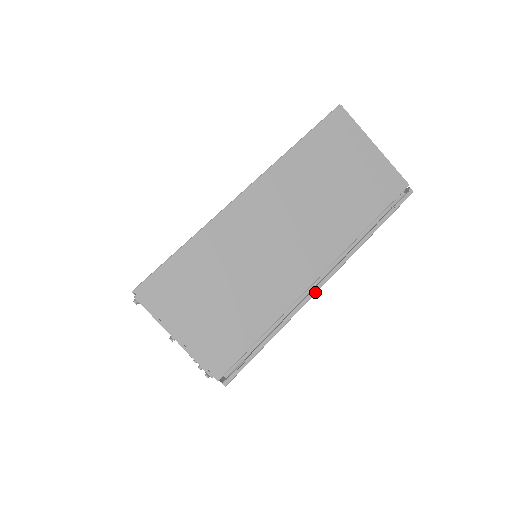
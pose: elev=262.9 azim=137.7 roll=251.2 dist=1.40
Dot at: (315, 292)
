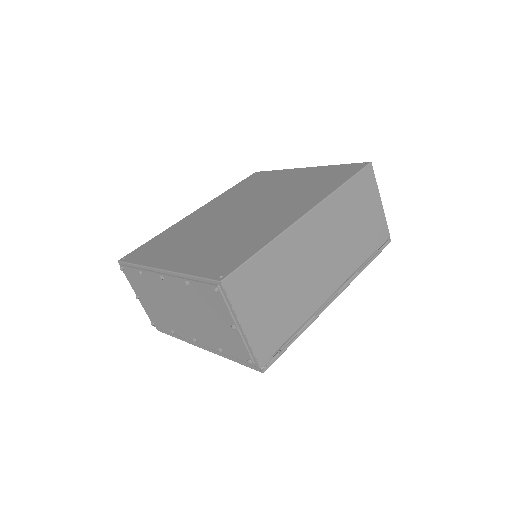
Dot at: (328, 305)
